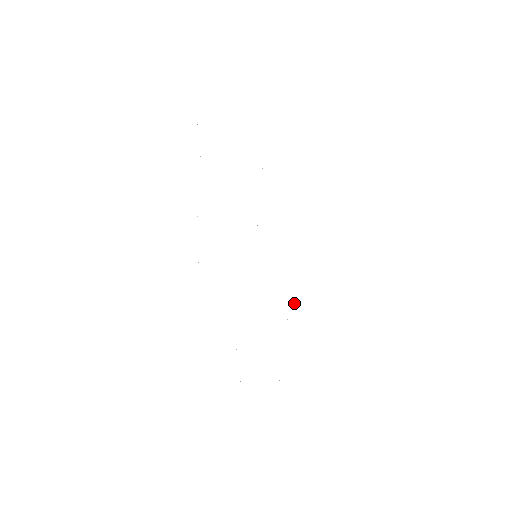
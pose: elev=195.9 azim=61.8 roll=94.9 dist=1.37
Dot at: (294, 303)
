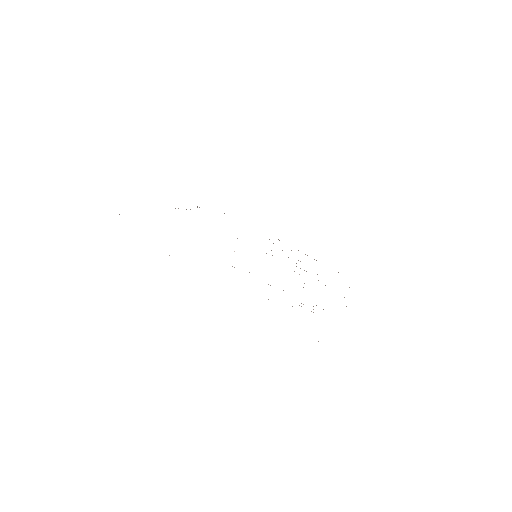
Dot at: occluded
